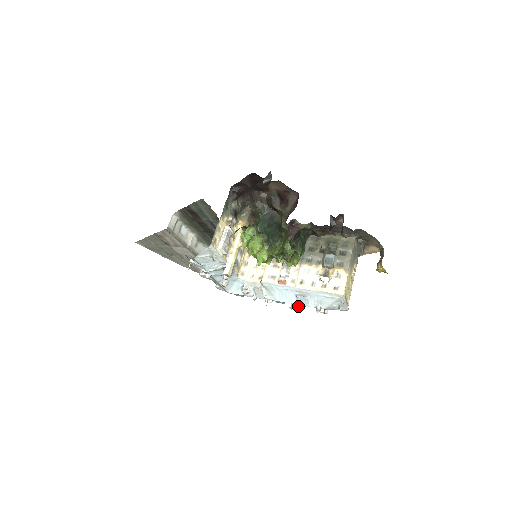
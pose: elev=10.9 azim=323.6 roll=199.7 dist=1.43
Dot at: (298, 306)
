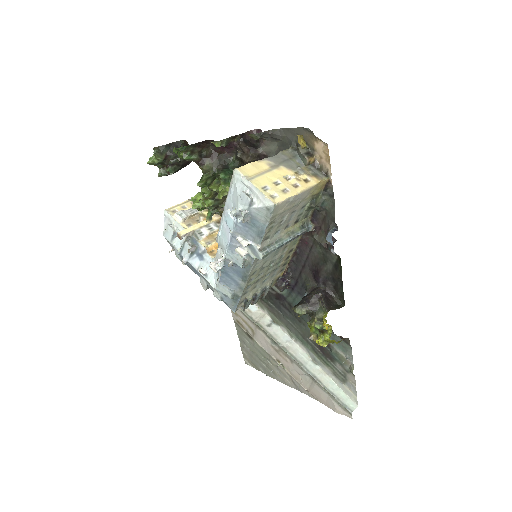
Dot at: (258, 258)
